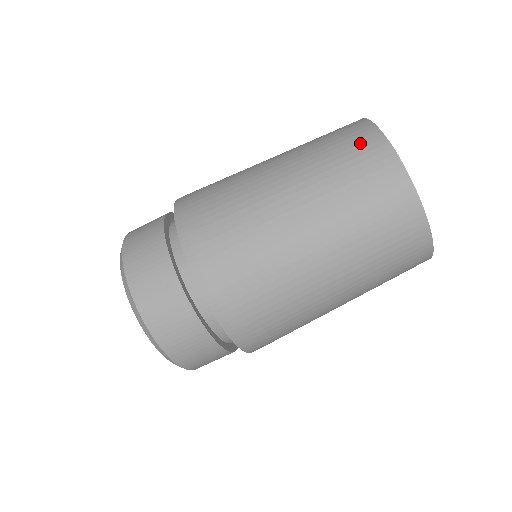
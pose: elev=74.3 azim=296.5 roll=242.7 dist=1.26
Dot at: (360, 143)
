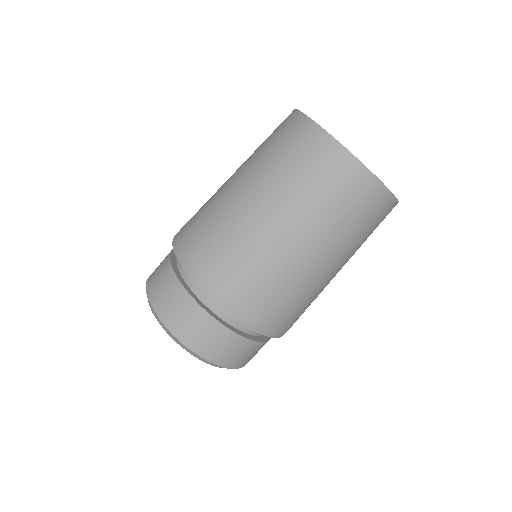
Dot at: (289, 129)
